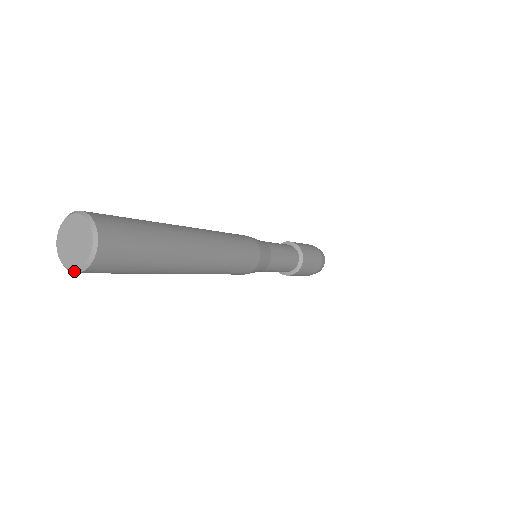
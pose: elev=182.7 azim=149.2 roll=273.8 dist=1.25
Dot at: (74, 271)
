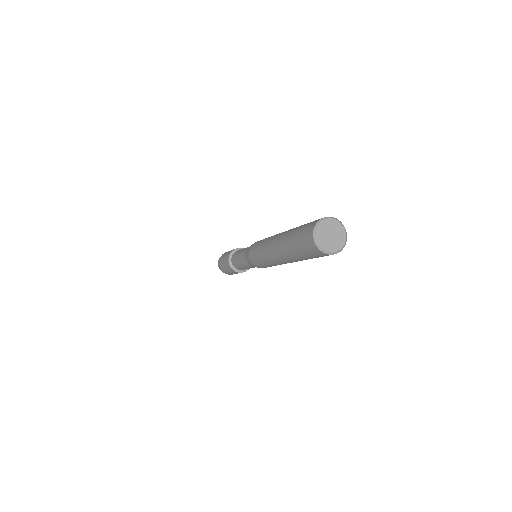
Dot at: (337, 252)
